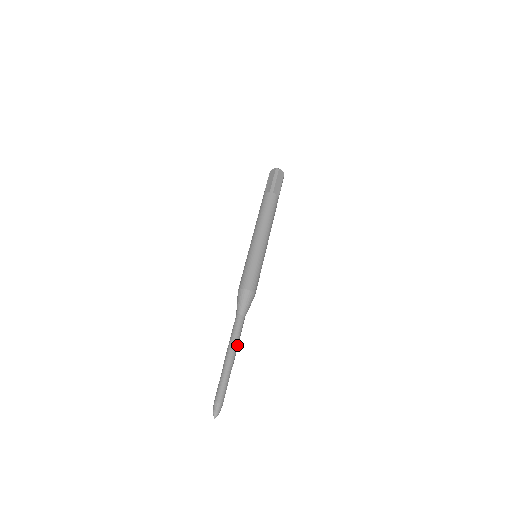
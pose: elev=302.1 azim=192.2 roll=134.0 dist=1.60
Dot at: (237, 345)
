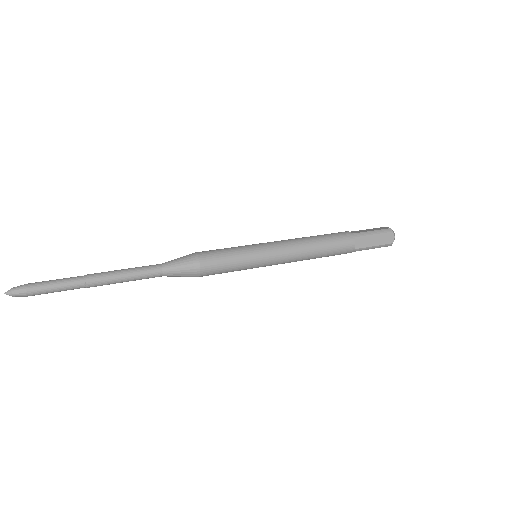
Dot at: (118, 280)
